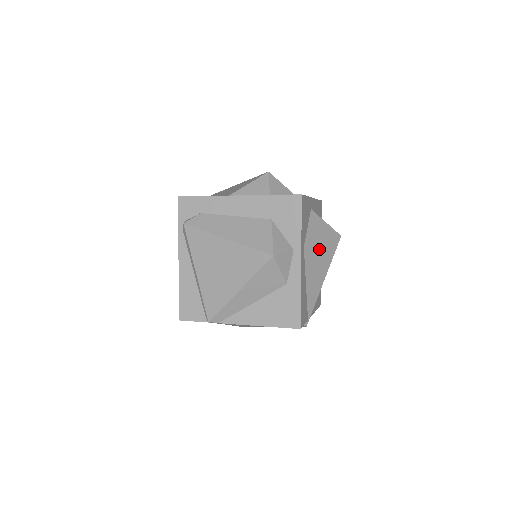
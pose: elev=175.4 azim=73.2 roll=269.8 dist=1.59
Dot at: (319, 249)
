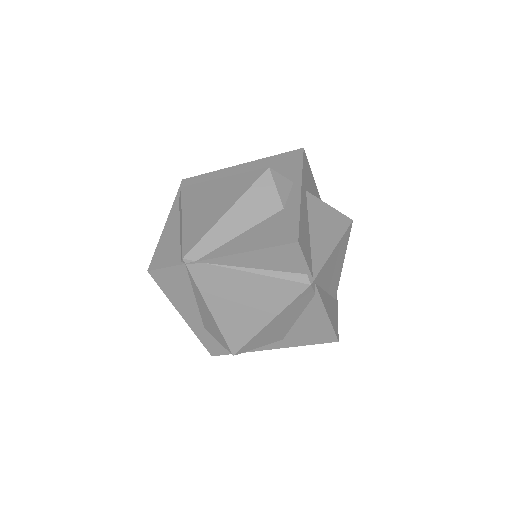
Dot at: (325, 210)
